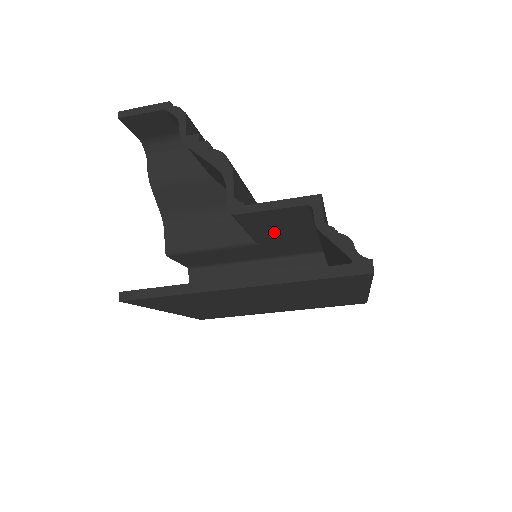
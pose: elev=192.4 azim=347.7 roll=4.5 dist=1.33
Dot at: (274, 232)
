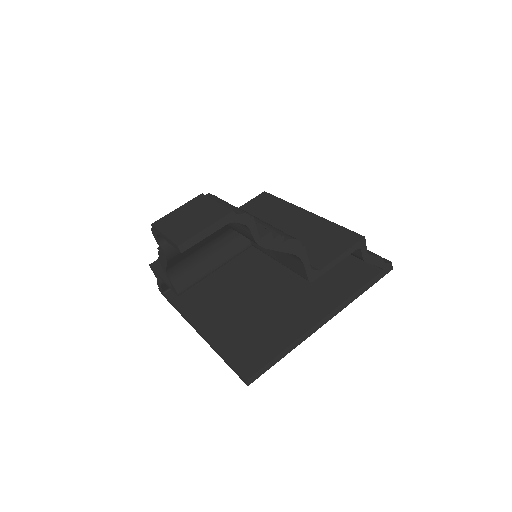
Dot at: occluded
